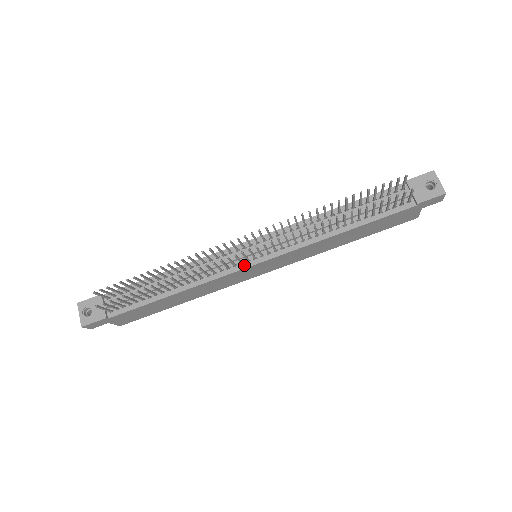
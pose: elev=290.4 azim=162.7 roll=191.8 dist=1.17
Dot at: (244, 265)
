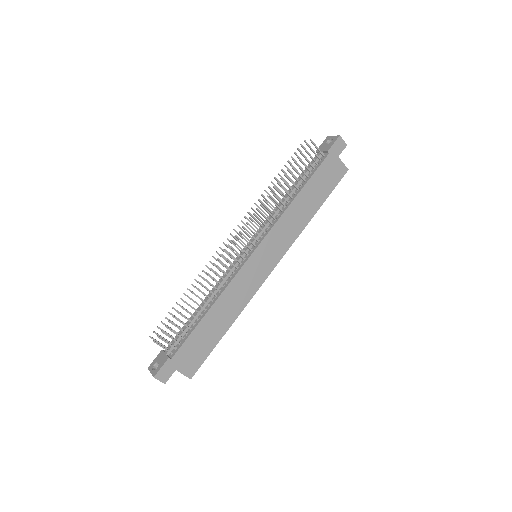
Dot at: (246, 259)
